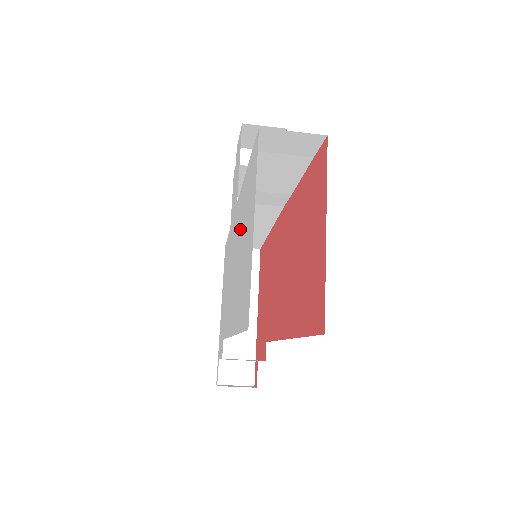
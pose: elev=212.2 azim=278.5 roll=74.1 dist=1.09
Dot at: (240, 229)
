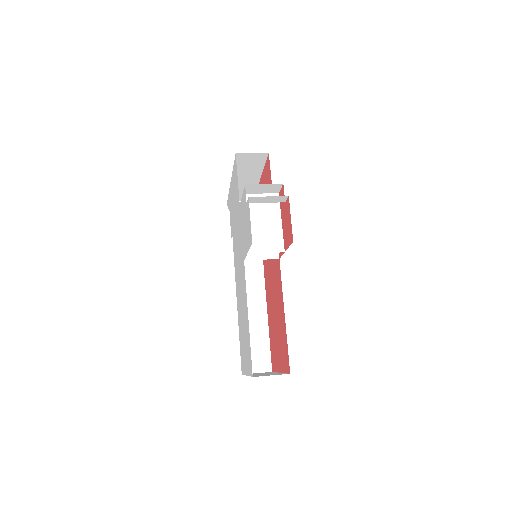
Dot at: (243, 306)
